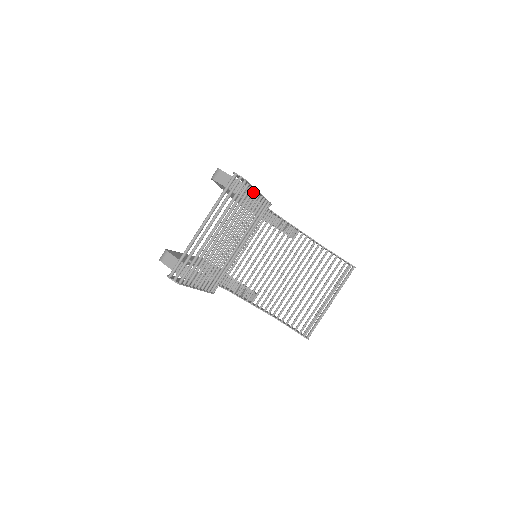
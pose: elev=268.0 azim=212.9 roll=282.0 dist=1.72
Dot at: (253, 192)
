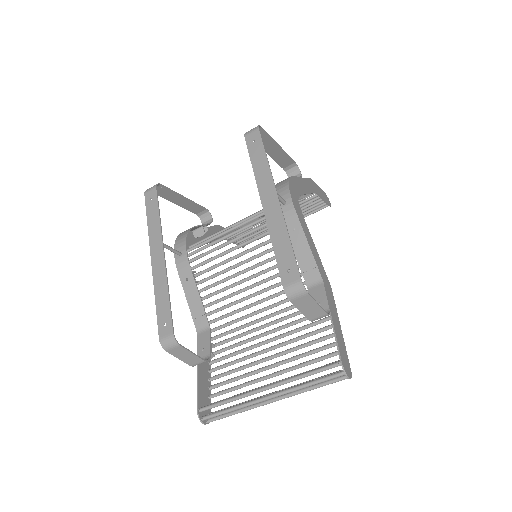
Dot at: occluded
